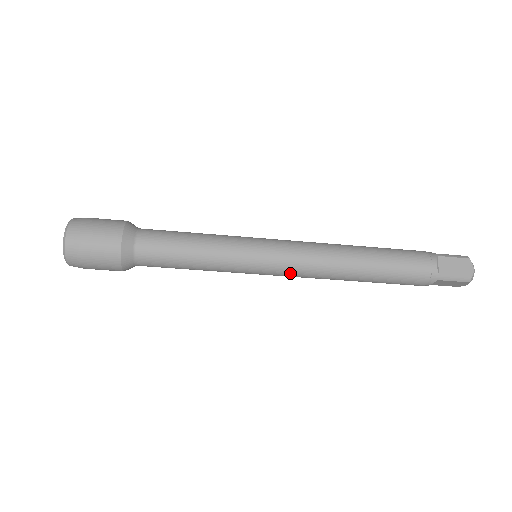
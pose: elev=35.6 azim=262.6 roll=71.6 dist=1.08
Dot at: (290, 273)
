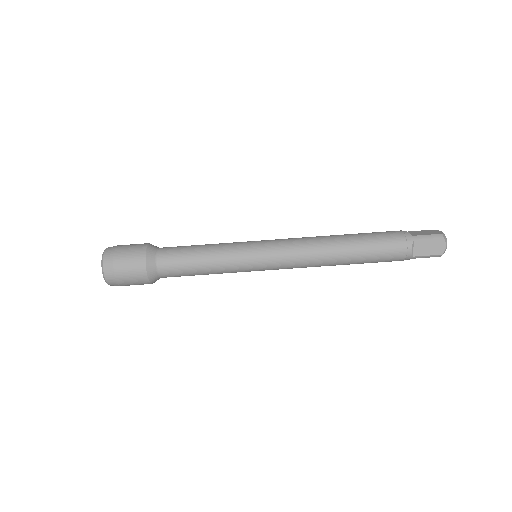
Dot at: (285, 253)
